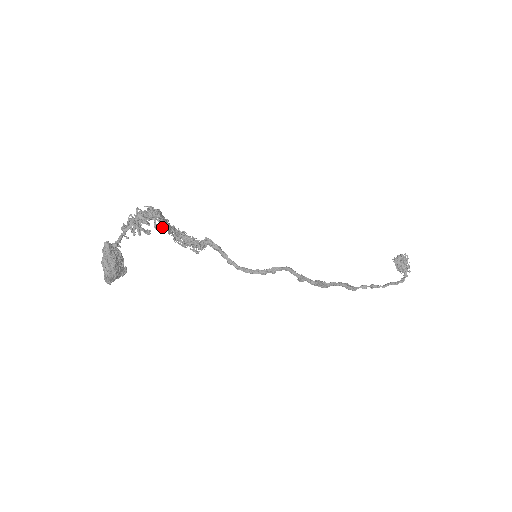
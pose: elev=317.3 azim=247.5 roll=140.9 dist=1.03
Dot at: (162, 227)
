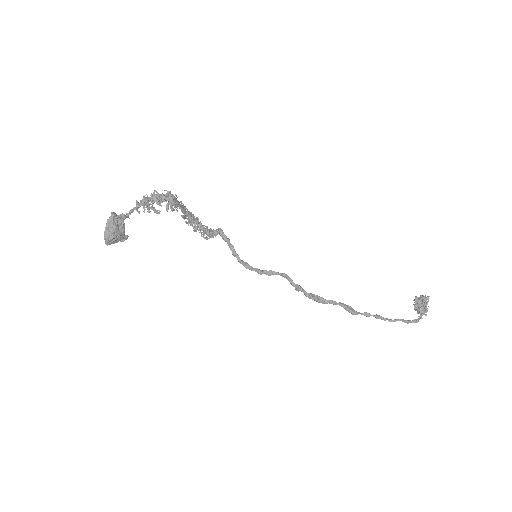
Dot at: (172, 211)
